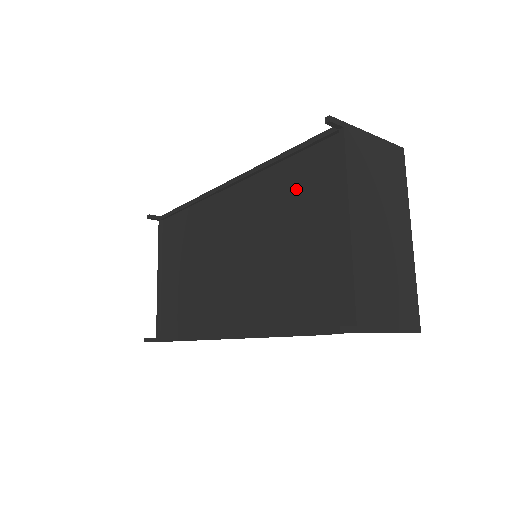
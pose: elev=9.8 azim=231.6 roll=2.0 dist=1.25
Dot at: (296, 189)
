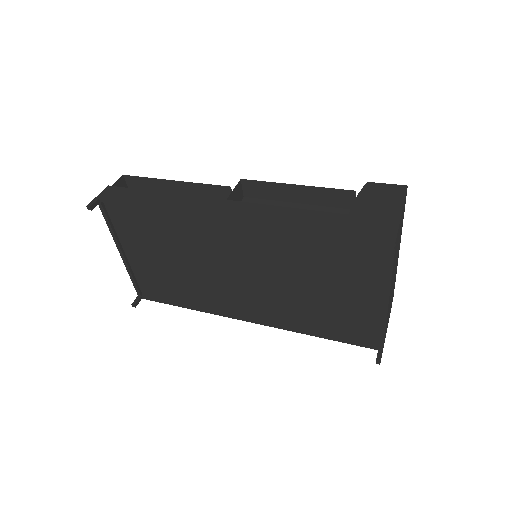
Dot at: (330, 257)
